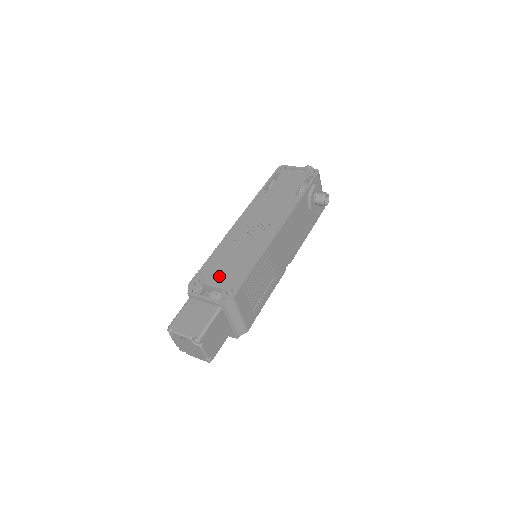
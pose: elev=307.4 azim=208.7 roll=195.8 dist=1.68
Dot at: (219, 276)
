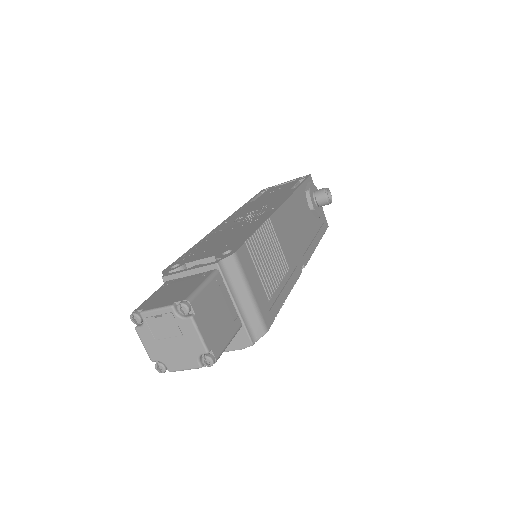
Dot at: (208, 251)
